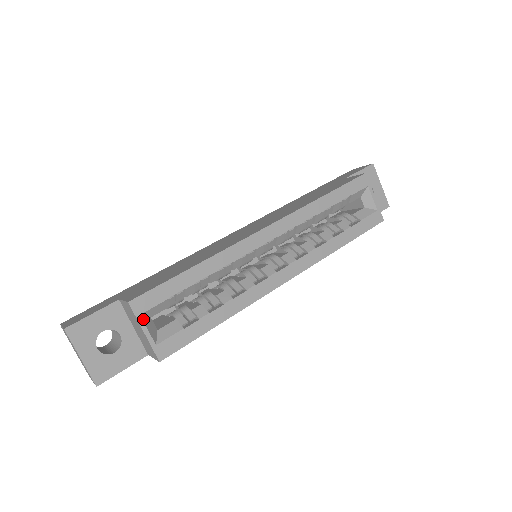
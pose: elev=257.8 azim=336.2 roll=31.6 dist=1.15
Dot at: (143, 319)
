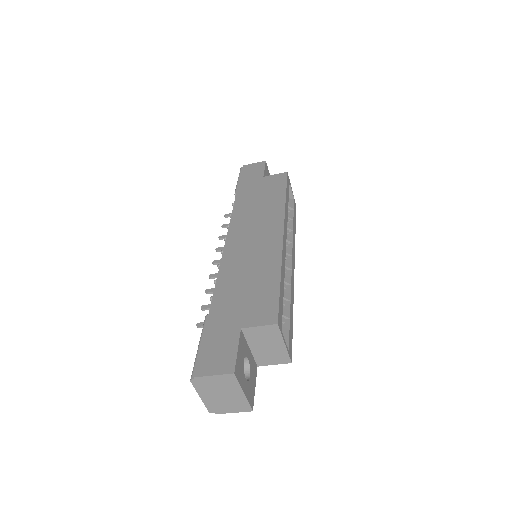
Dot at: (282, 334)
